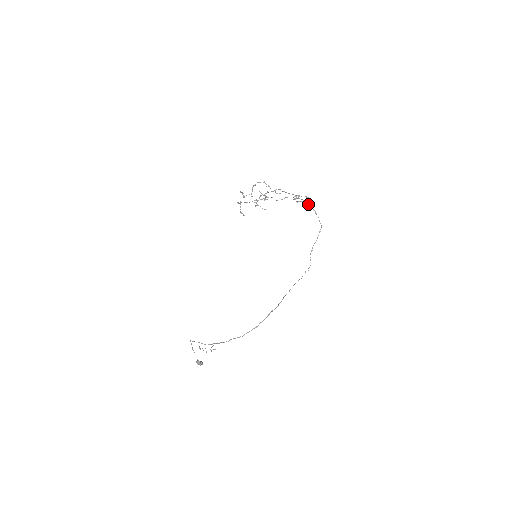
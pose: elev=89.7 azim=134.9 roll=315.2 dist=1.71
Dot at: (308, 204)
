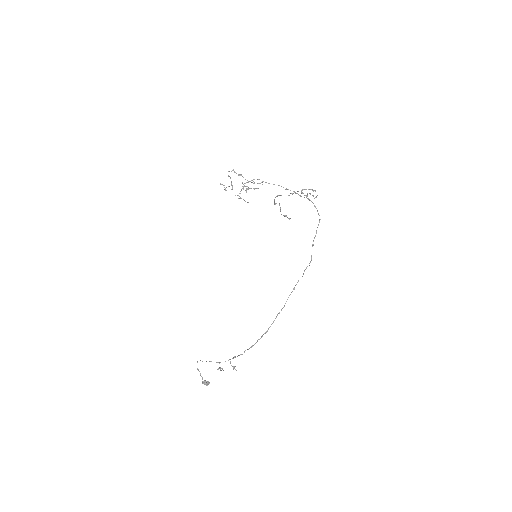
Dot at: occluded
